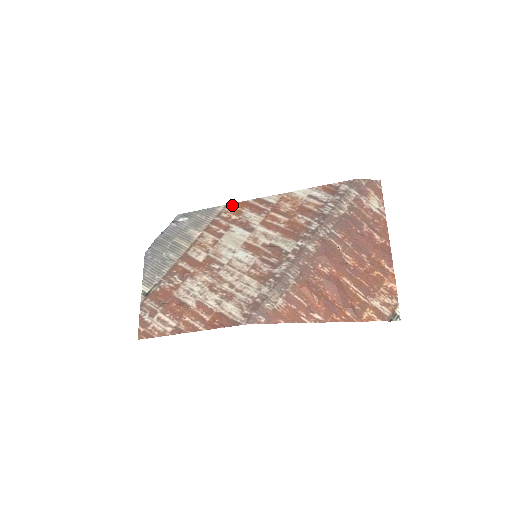
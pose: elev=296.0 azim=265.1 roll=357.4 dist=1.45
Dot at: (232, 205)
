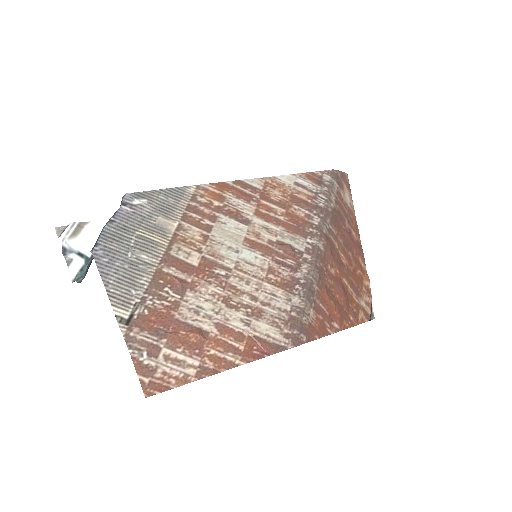
Dot at: (207, 186)
